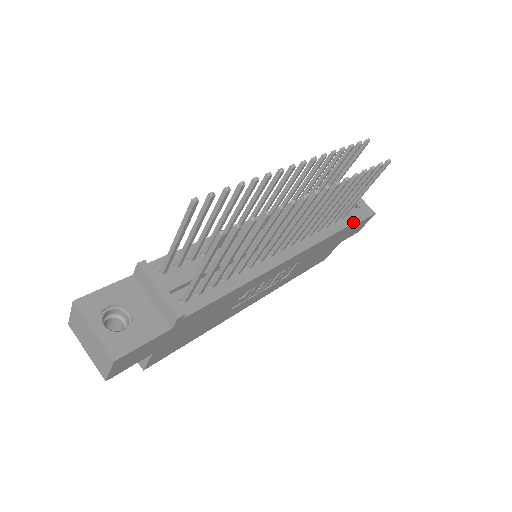
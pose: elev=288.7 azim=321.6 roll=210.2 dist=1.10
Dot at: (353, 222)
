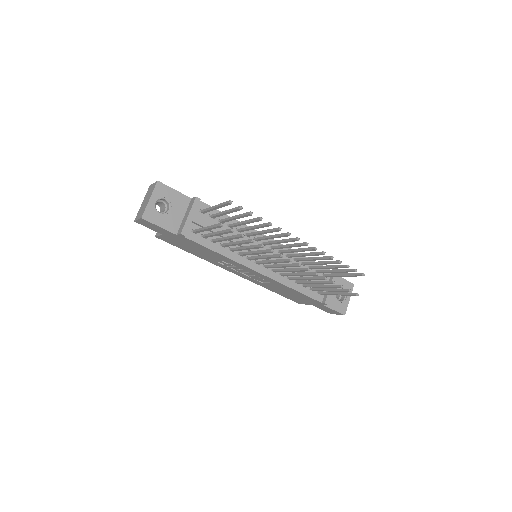
Dot at: (322, 302)
